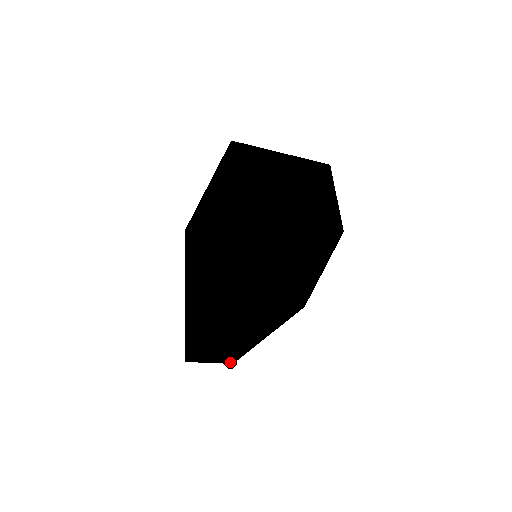
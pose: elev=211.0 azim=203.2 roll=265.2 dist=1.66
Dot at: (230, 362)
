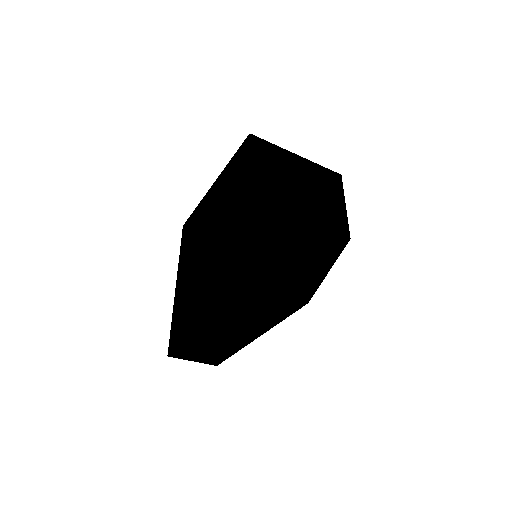
Dot at: (214, 363)
